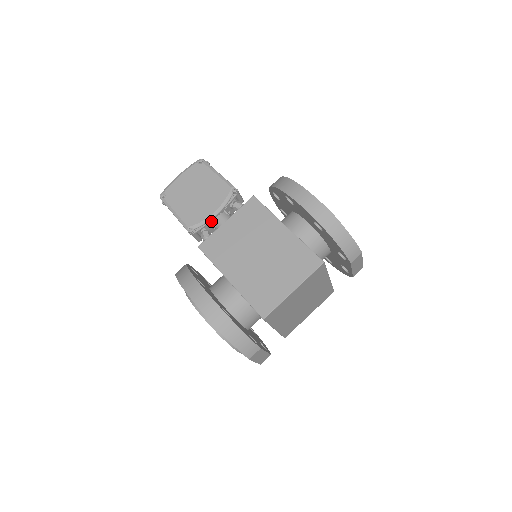
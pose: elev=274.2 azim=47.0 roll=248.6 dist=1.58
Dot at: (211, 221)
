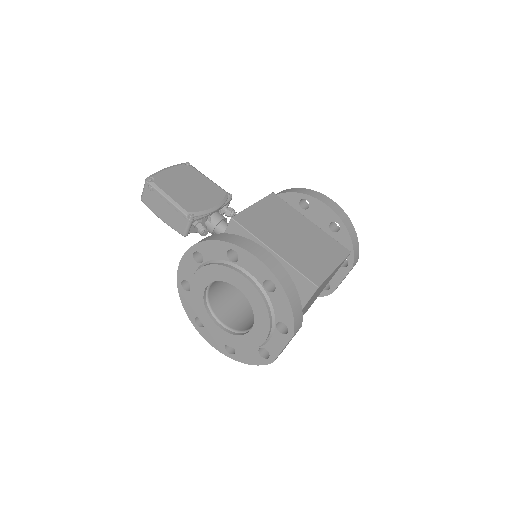
Dot at: (209, 214)
